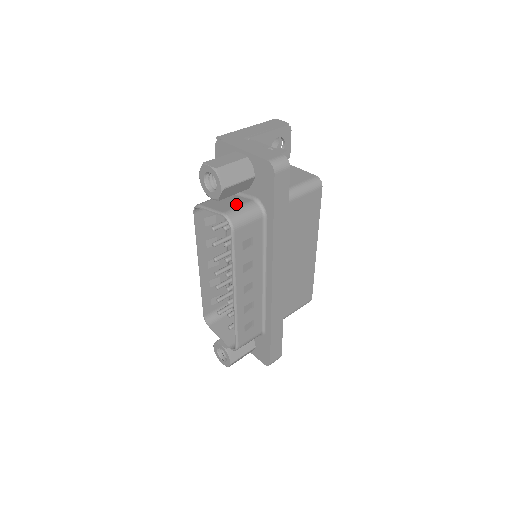
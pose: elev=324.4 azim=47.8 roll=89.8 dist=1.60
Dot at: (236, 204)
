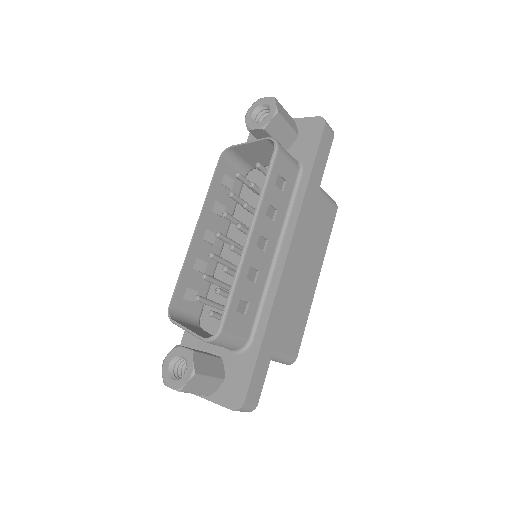
Dot at: occluded
